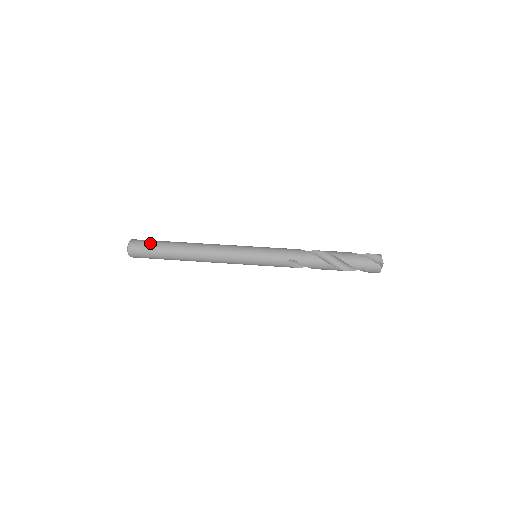
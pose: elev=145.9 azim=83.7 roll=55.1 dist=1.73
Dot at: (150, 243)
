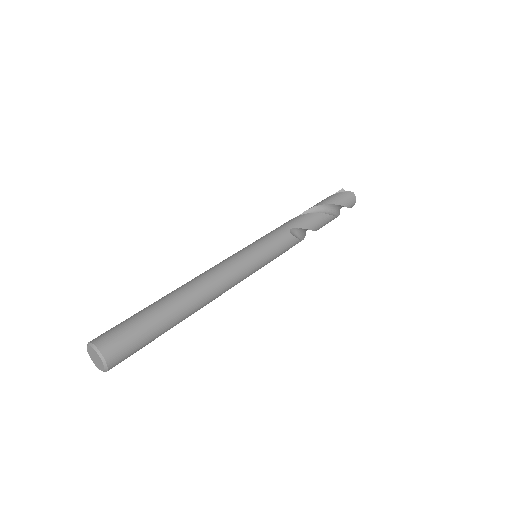
Dot at: (124, 321)
